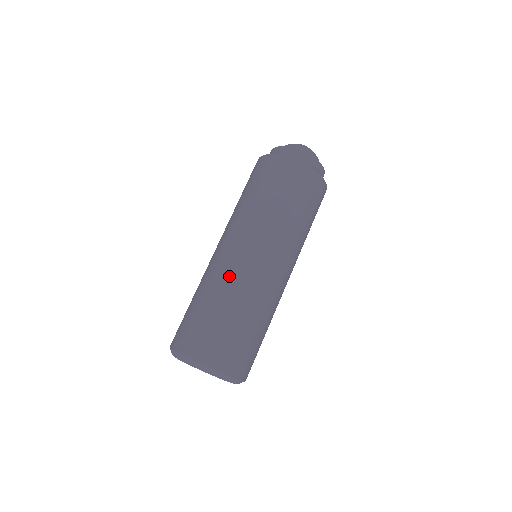
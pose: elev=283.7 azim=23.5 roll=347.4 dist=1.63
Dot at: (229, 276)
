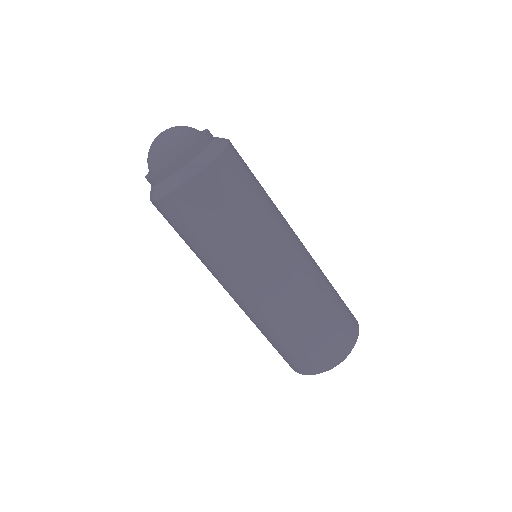
Dot at: (286, 306)
